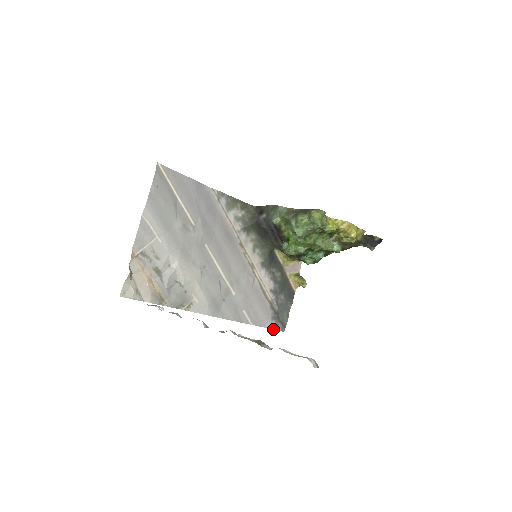
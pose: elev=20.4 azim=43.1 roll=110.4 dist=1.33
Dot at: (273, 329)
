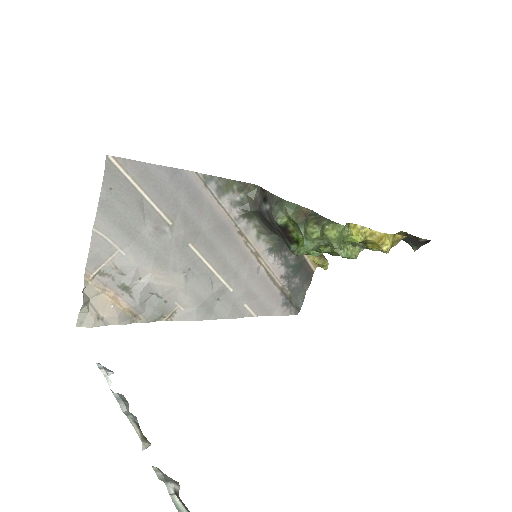
Dot at: (283, 315)
